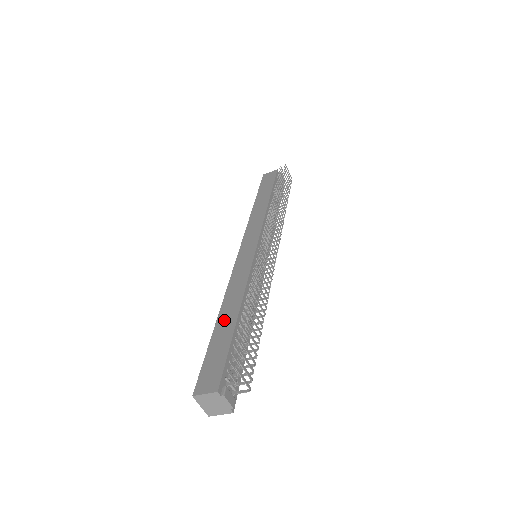
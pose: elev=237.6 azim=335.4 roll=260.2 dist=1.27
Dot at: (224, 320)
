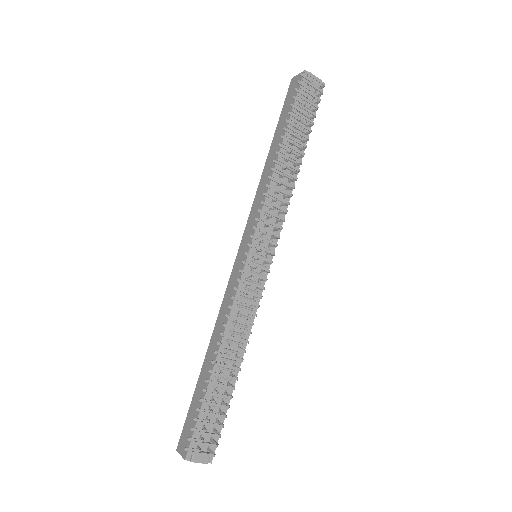
Dot at: (206, 366)
